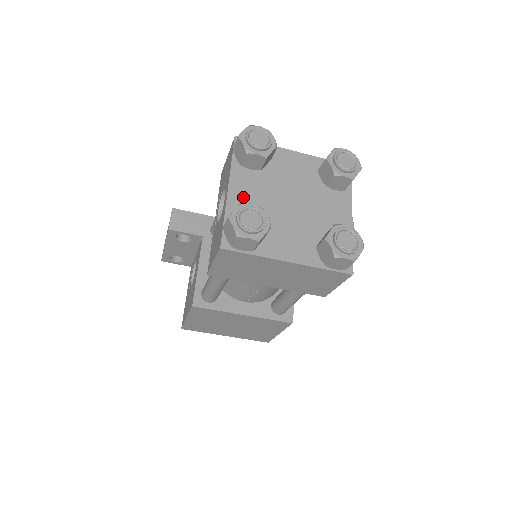
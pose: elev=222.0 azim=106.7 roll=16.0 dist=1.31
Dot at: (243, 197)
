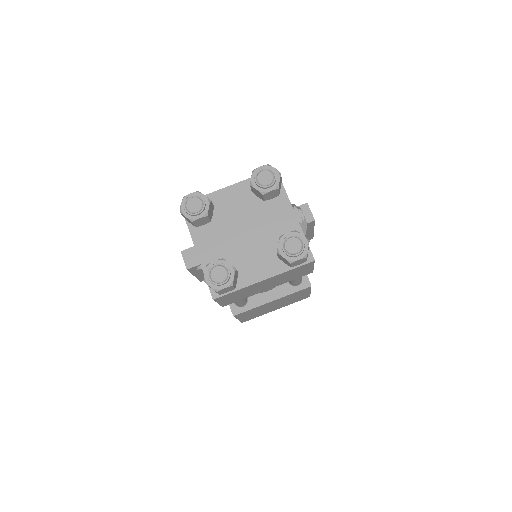
Dot at: (209, 251)
